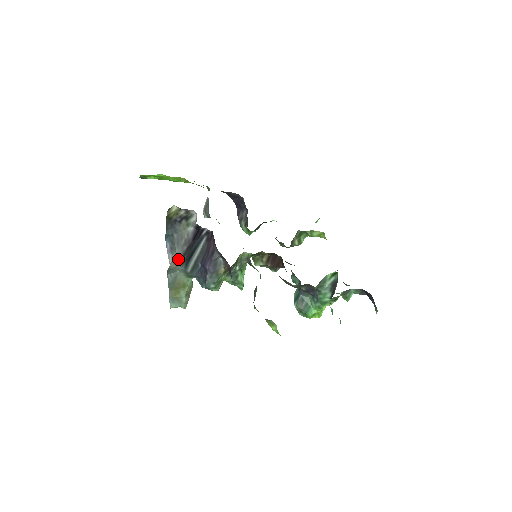
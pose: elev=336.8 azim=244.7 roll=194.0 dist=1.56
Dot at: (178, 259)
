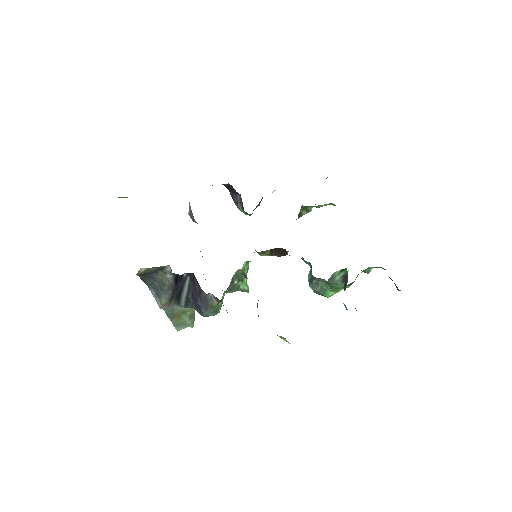
Dot at: (167, 302)
